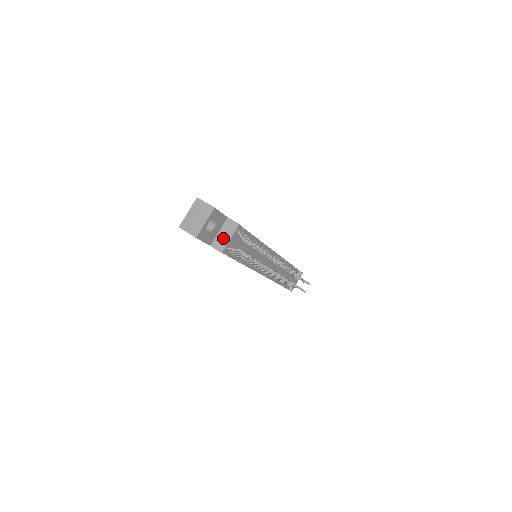
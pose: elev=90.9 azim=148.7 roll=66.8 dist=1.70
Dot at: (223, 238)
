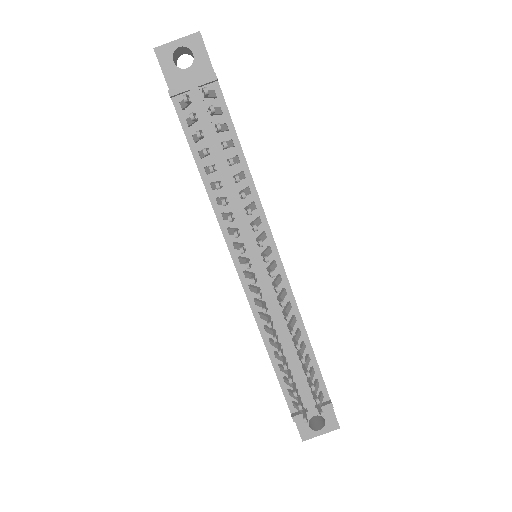
Dot at: occluded
